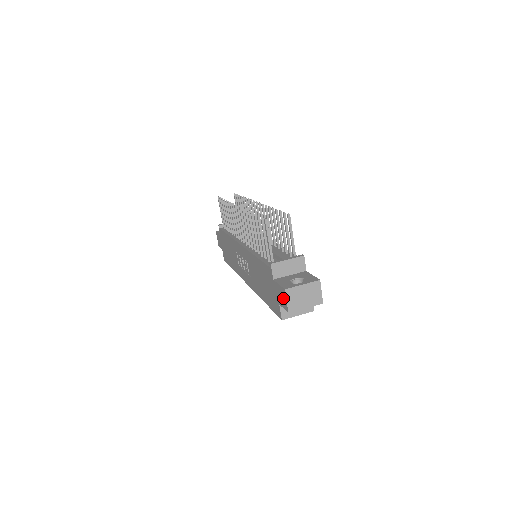
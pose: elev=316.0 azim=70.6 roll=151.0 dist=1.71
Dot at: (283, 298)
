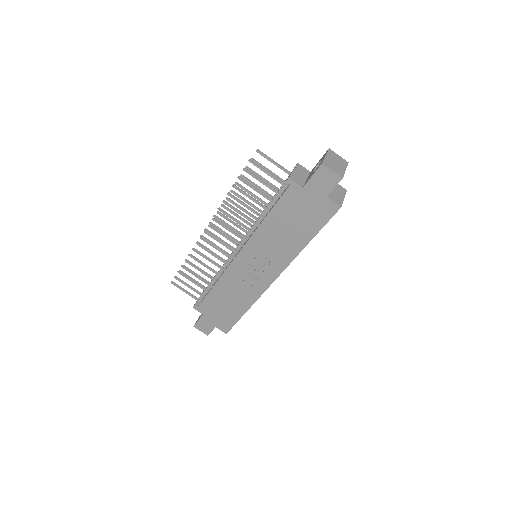
Dot at: (326, 177)
